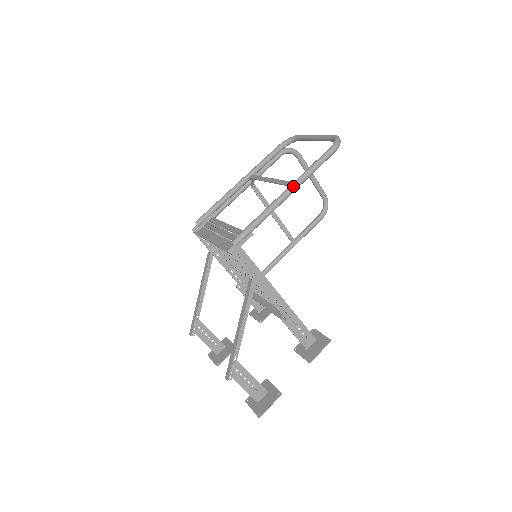
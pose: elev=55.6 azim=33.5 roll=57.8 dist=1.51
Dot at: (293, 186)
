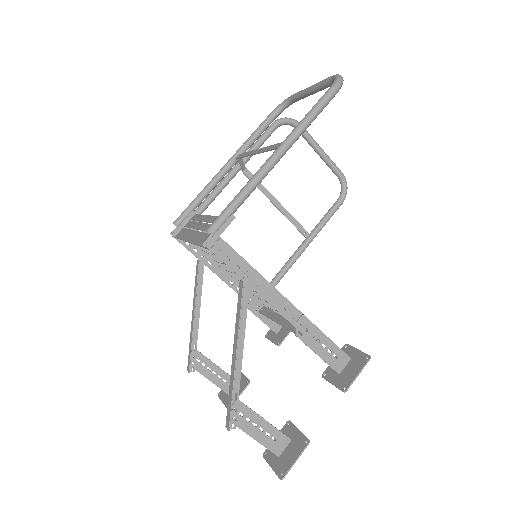
Dot at: (283, 144)
